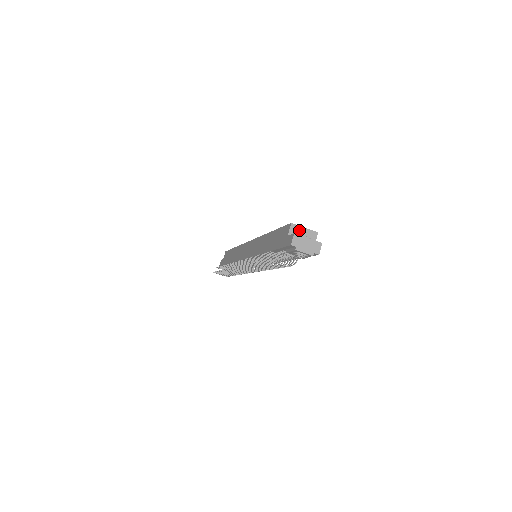
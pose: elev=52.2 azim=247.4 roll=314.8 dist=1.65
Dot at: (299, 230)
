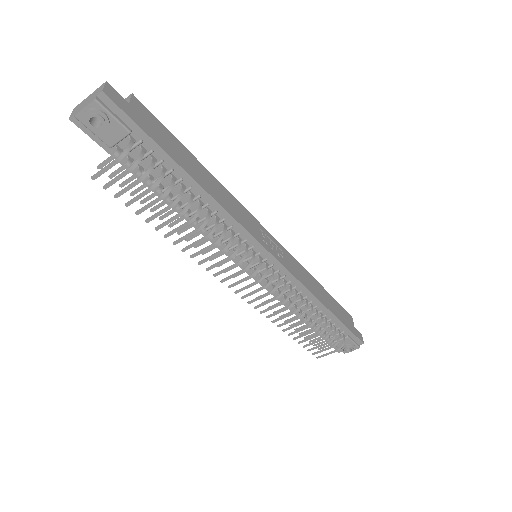
Dot at: occluded
